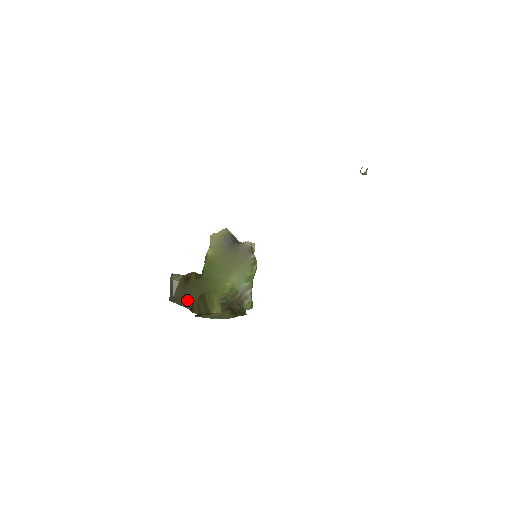
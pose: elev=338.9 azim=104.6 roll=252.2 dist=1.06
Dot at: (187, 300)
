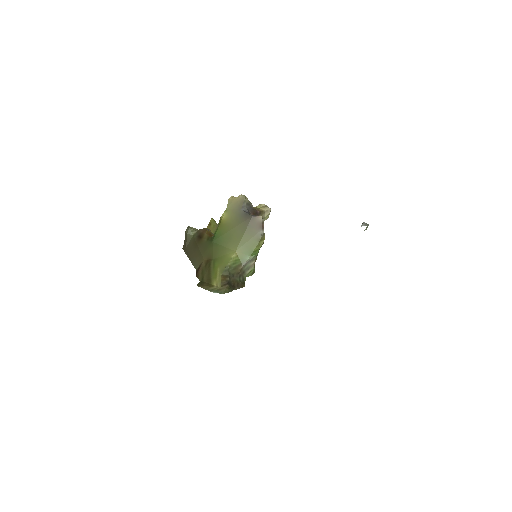
Dot at: (196, 259)
